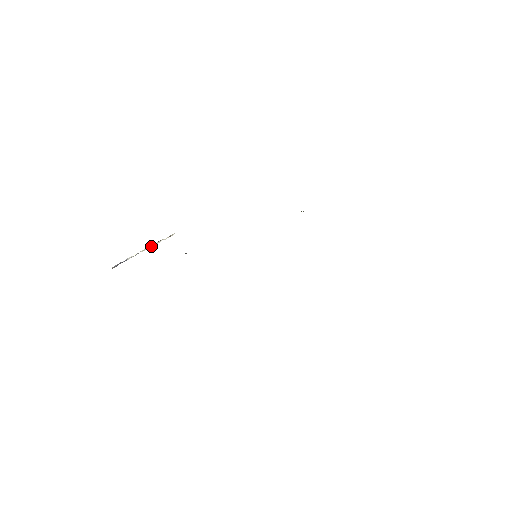
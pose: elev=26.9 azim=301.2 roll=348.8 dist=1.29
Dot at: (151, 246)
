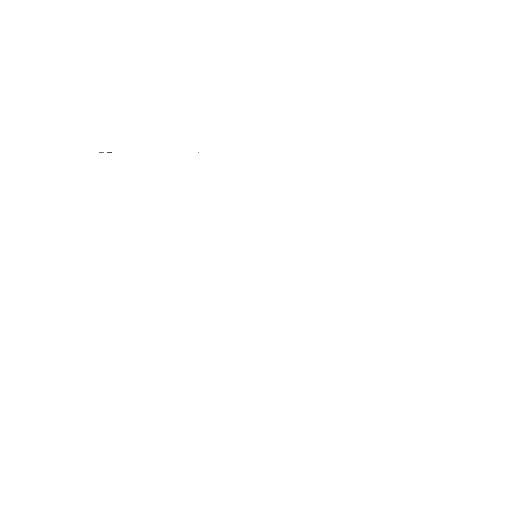
Dot at: occluded
